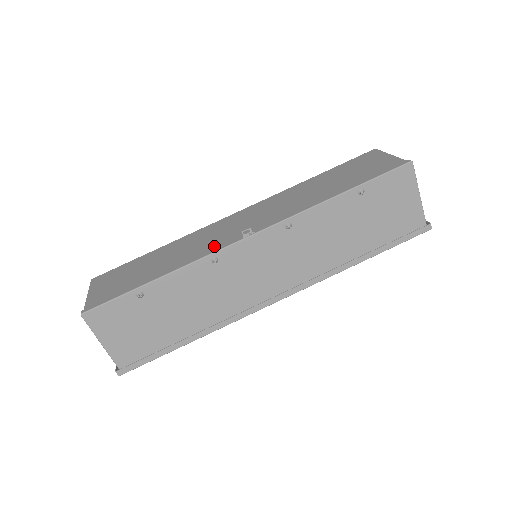
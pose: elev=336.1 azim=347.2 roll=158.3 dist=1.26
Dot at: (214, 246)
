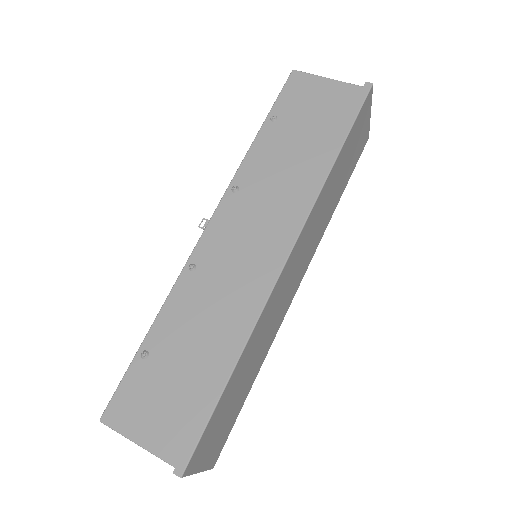
Dot at: occluded
